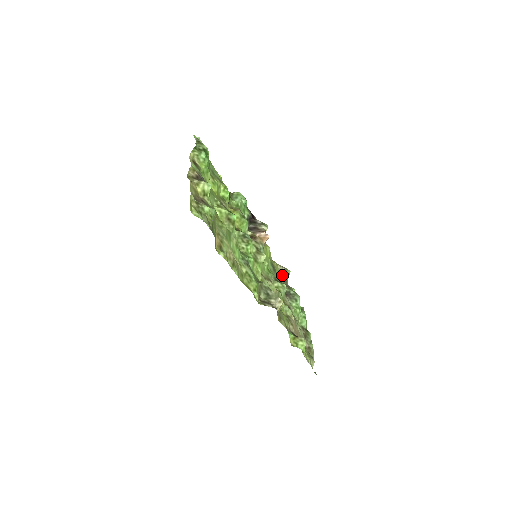
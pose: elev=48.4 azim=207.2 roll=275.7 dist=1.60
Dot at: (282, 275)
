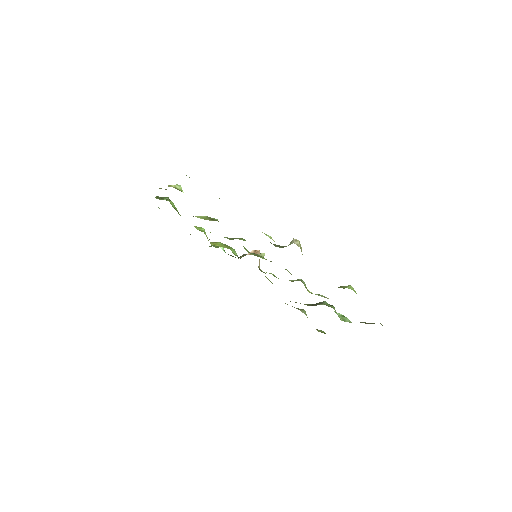
Dot at: occluded
